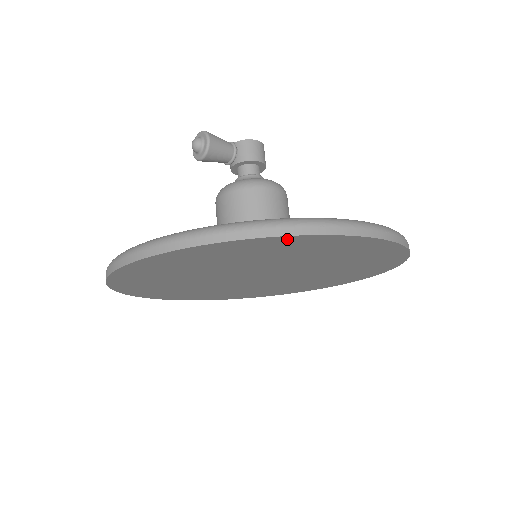
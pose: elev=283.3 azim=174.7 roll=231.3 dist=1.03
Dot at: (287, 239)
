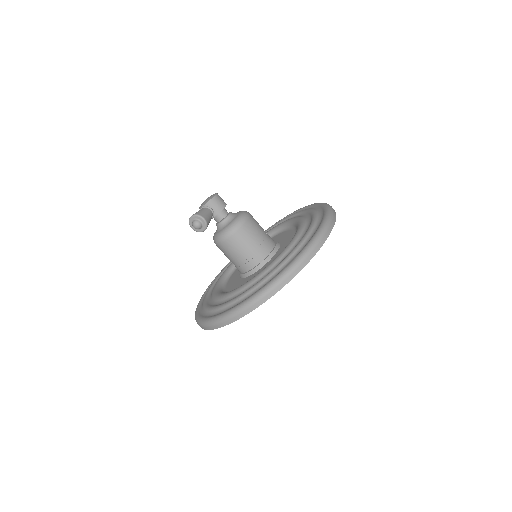
Dot at: occluded
